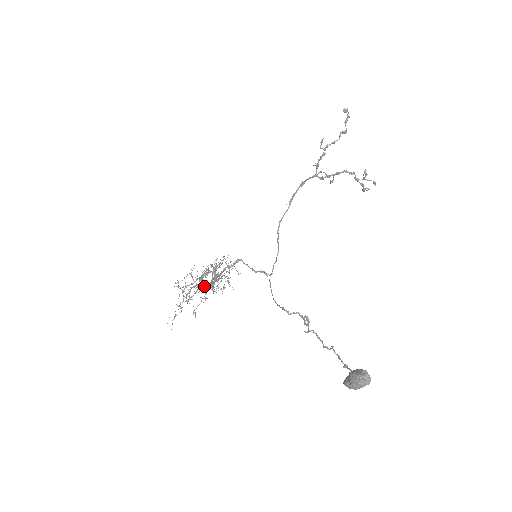
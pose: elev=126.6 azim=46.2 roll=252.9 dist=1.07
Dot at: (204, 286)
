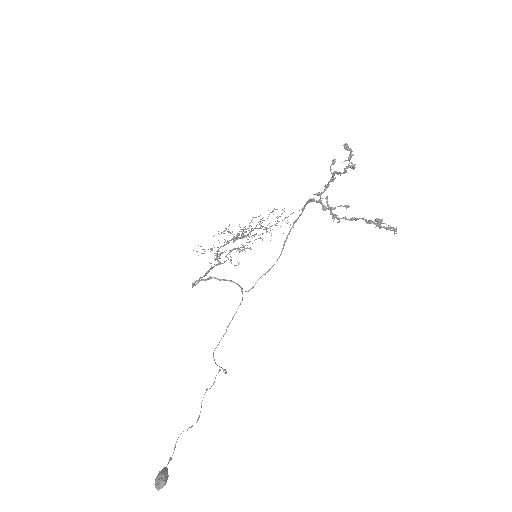
Dot at: (230, 250)
